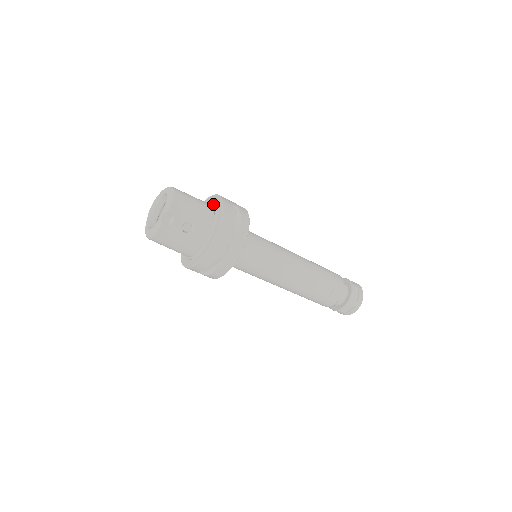
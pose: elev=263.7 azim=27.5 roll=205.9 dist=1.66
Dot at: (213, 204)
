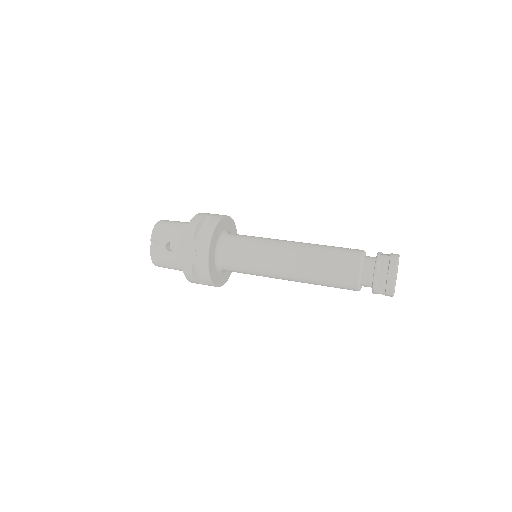
Dot at: occluded
